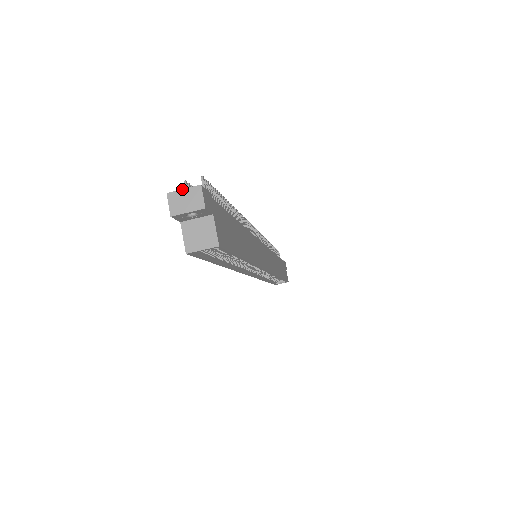
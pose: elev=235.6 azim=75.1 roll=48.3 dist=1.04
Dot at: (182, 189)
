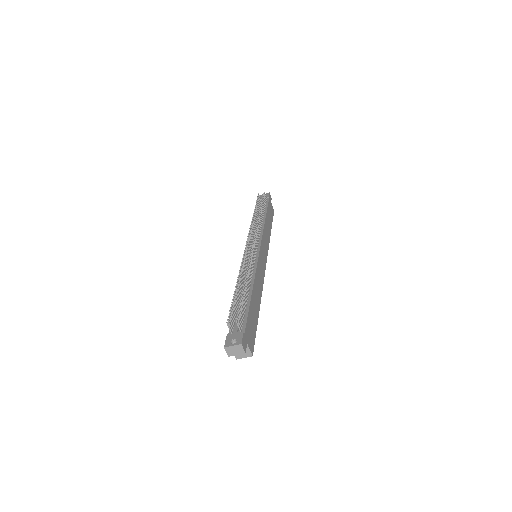
Dot at: (232, 346)
